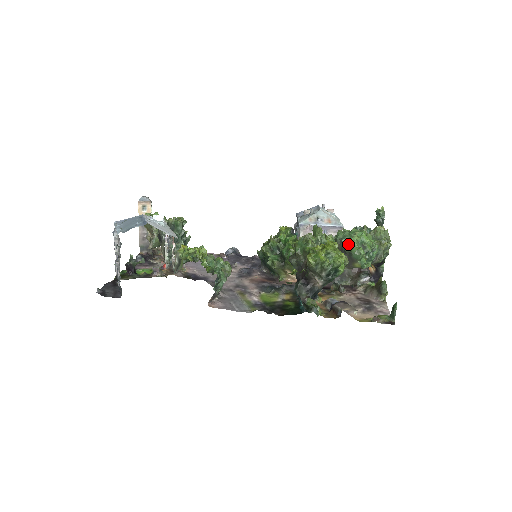
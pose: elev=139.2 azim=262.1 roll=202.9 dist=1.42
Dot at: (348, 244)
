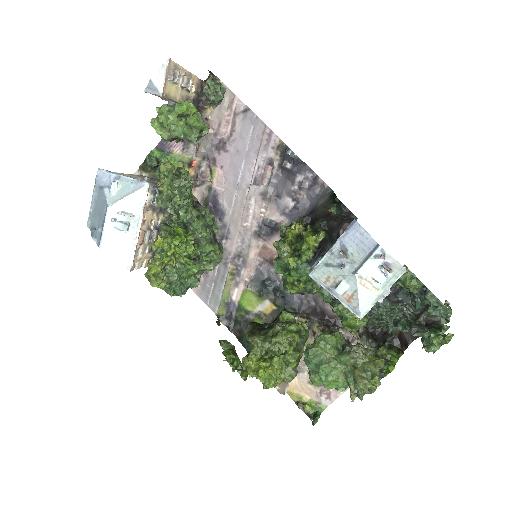
Dot at: (309, 367)
